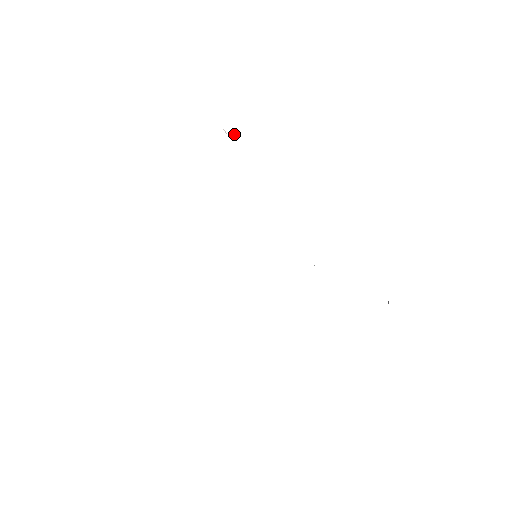
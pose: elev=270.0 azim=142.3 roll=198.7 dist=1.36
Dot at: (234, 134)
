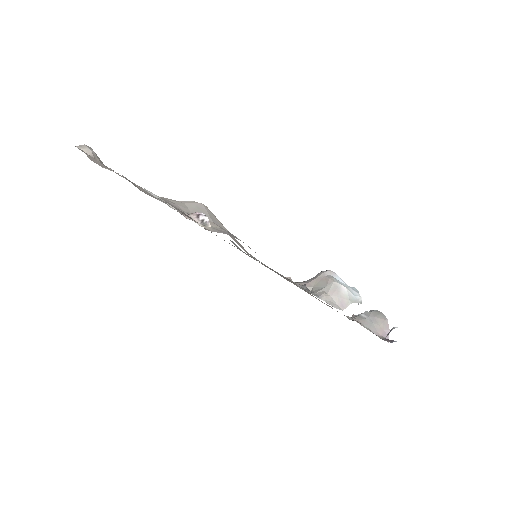
Dot at: (195, 219)
